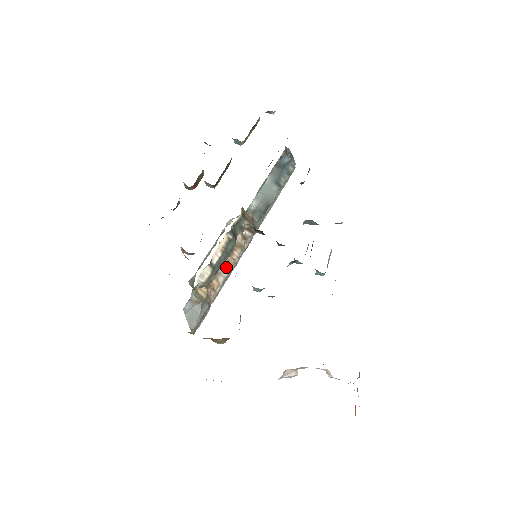
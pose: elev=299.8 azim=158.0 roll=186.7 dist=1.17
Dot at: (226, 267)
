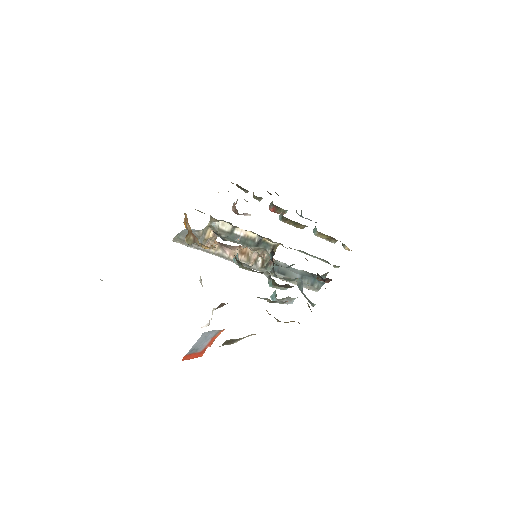
Dot at: (230, 253)
